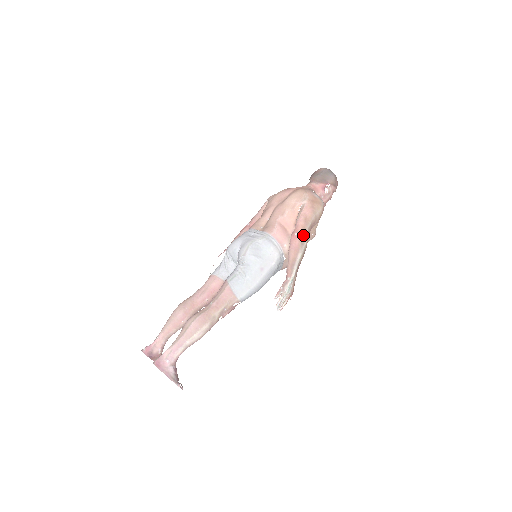
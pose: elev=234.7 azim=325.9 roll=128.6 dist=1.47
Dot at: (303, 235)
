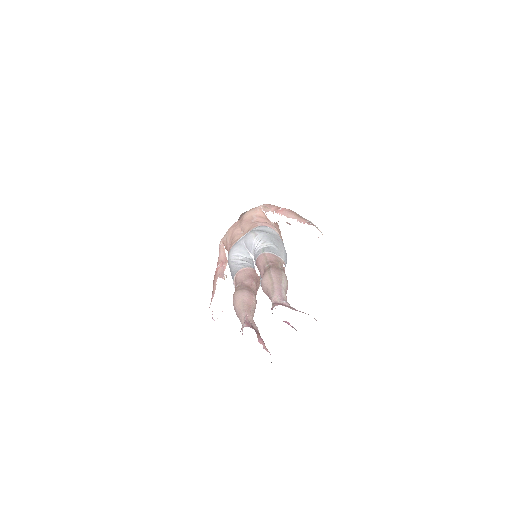
Dot at: occluded
